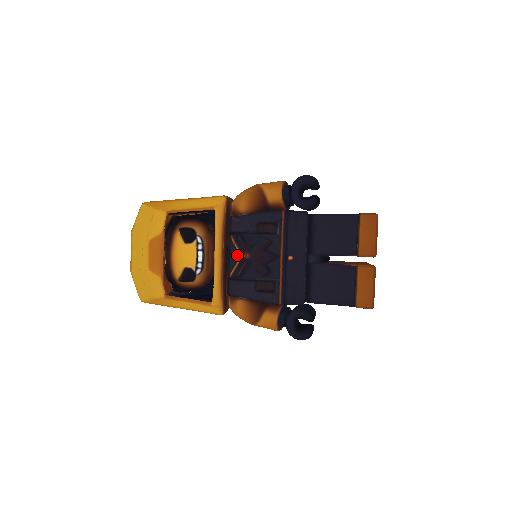
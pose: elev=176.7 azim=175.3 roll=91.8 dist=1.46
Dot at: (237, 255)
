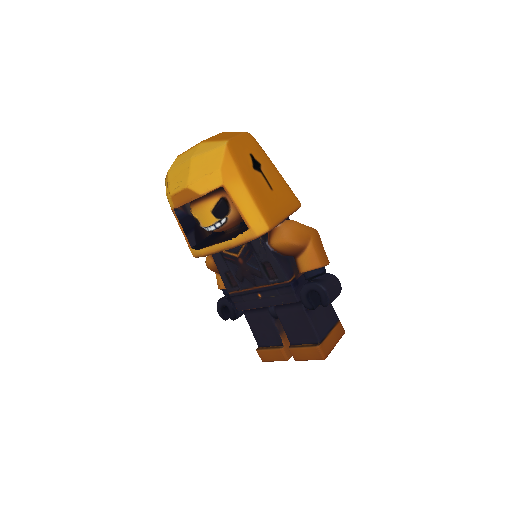
Dot at: (237, 251)
